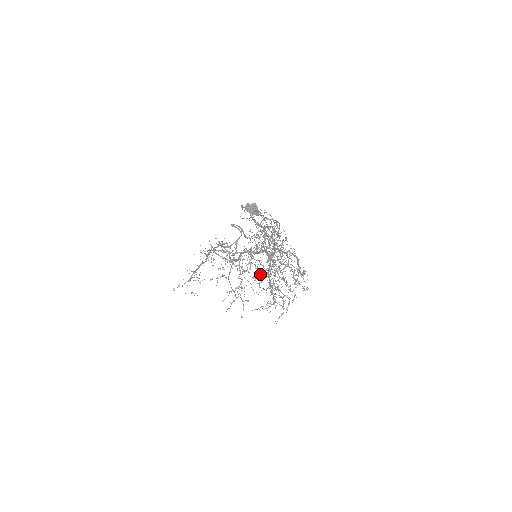
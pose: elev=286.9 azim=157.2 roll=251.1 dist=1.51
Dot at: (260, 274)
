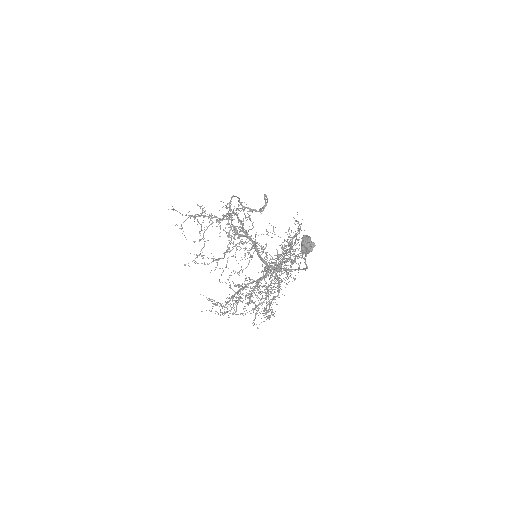
Dot at: (241, 269)
